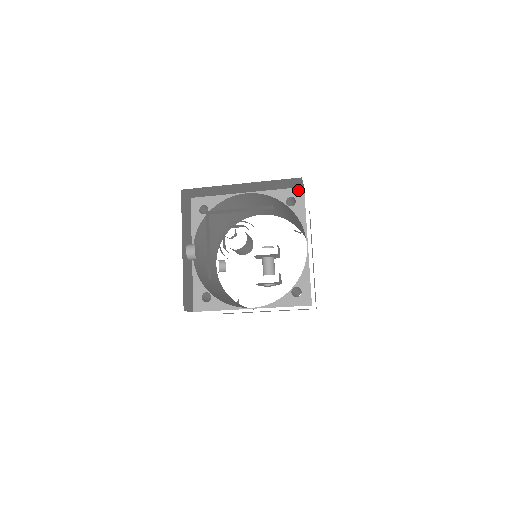
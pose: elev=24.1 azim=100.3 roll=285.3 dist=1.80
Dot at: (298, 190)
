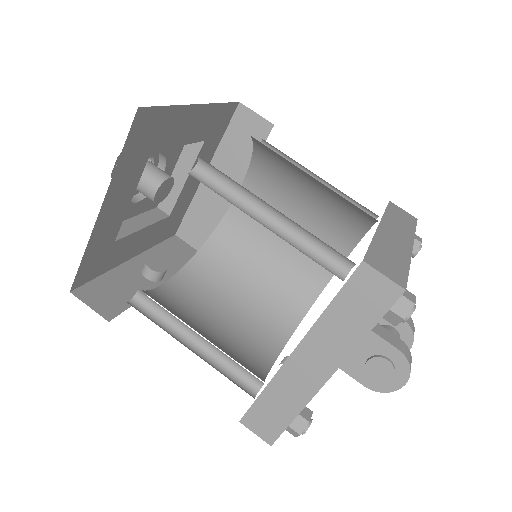
Dot at: (269, 133)
